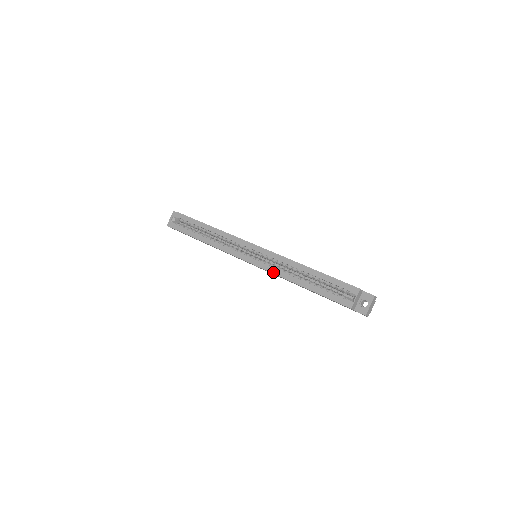
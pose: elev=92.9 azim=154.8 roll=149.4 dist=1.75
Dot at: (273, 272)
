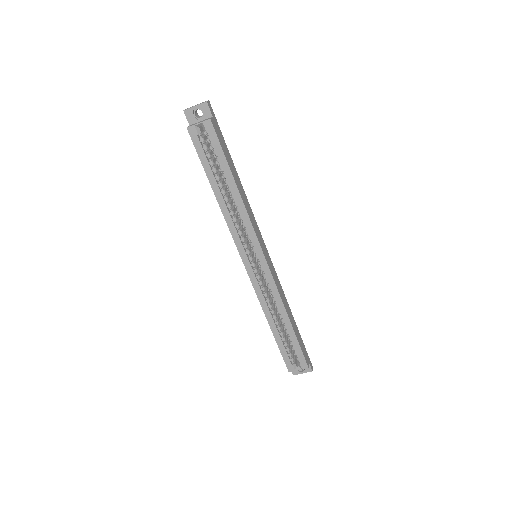
Dot at: (259, 296)
